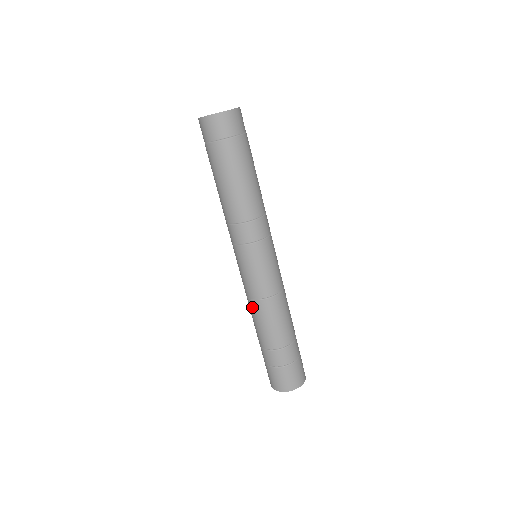
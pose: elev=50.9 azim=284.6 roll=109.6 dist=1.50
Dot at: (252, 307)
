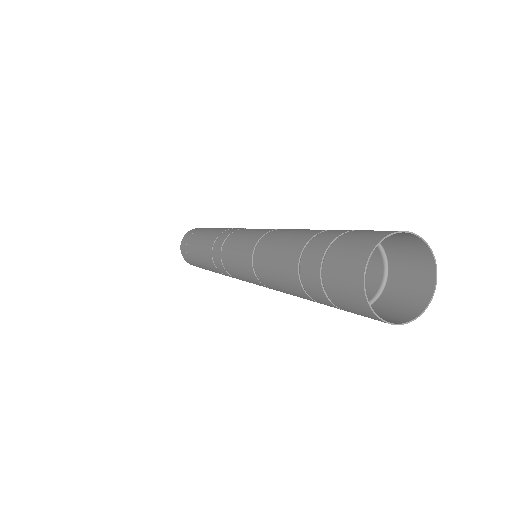
Dot at: (260, 274)
